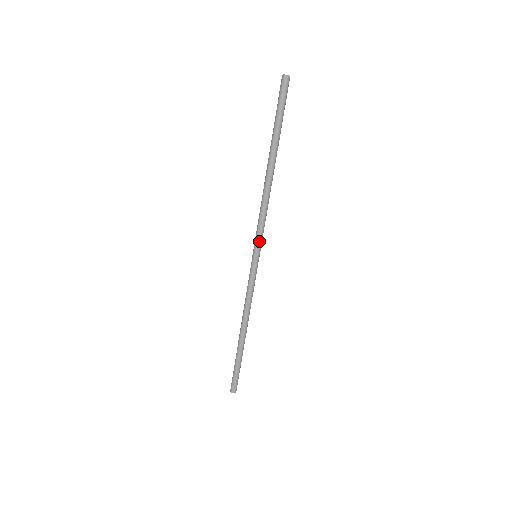
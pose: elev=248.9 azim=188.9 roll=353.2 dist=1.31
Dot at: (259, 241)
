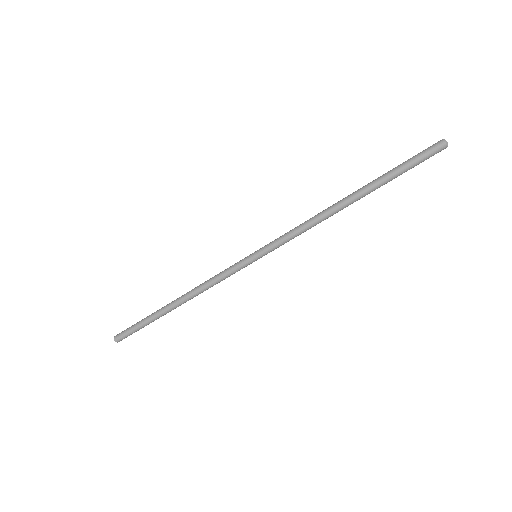
Dot at: occluded
